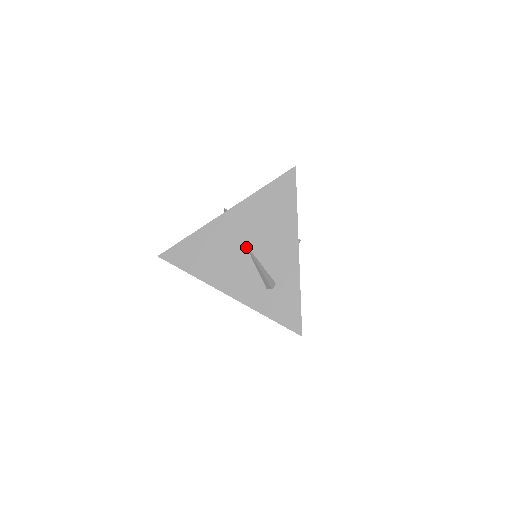
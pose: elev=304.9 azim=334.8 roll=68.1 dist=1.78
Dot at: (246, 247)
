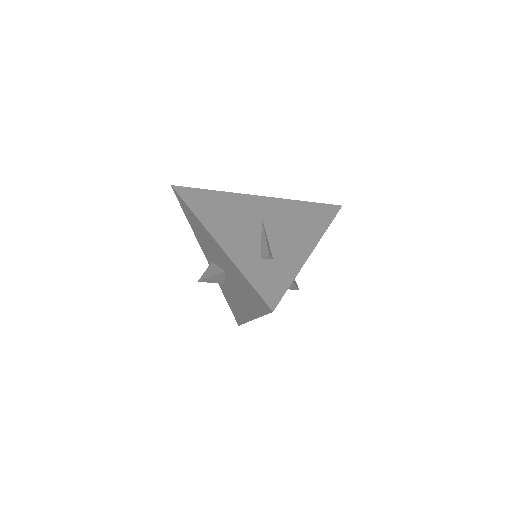
Dot at: (262, 223)
